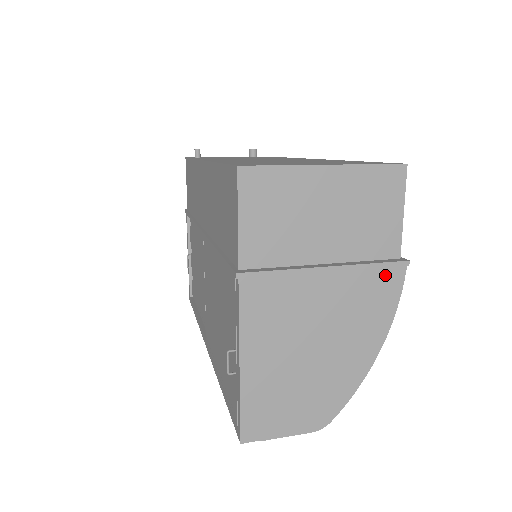
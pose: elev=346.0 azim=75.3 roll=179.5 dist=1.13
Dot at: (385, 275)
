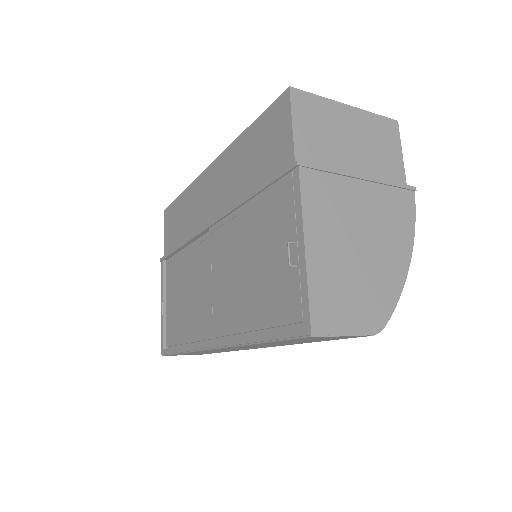
Dot at: (401, 195)
